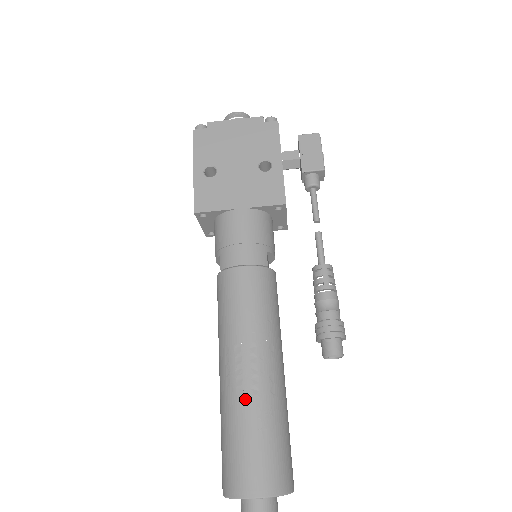
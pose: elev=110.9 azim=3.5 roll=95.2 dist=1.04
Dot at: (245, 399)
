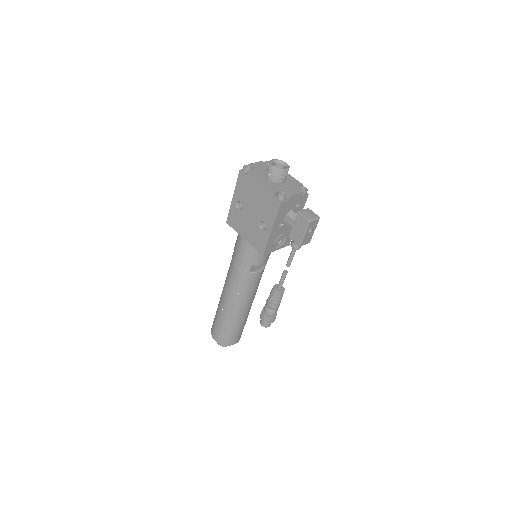
Dot at: (220, 312)
